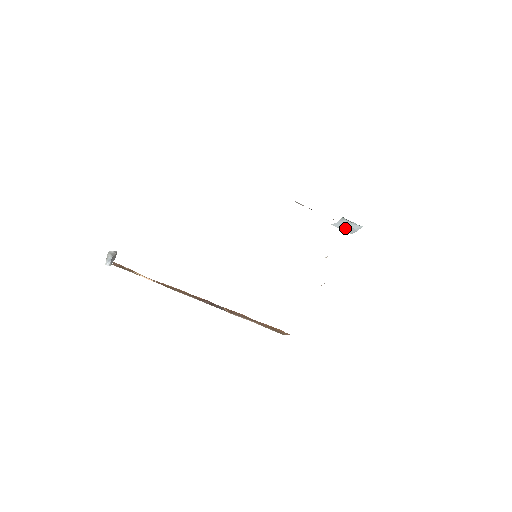
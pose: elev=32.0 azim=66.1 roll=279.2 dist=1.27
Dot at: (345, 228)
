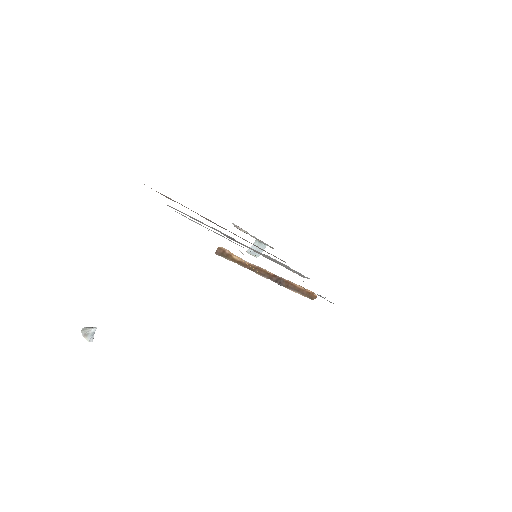
Dot at: (255, 252)
